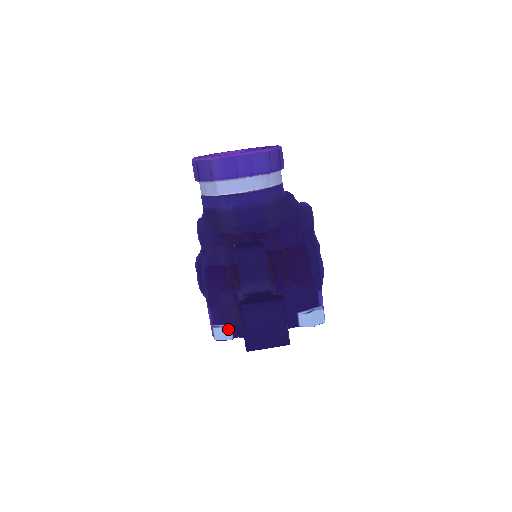
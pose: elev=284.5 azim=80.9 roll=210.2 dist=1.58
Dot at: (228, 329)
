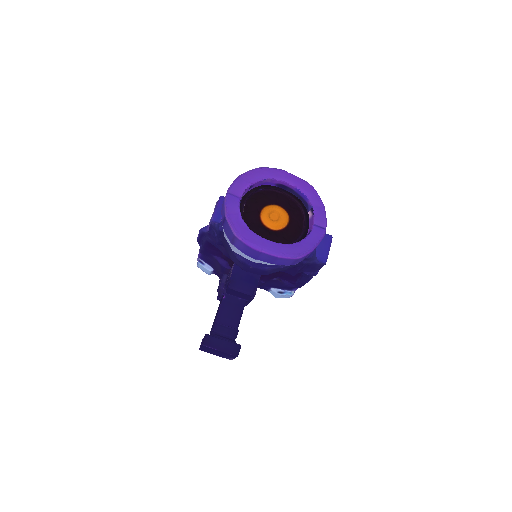
Dot at: (209, 271)
